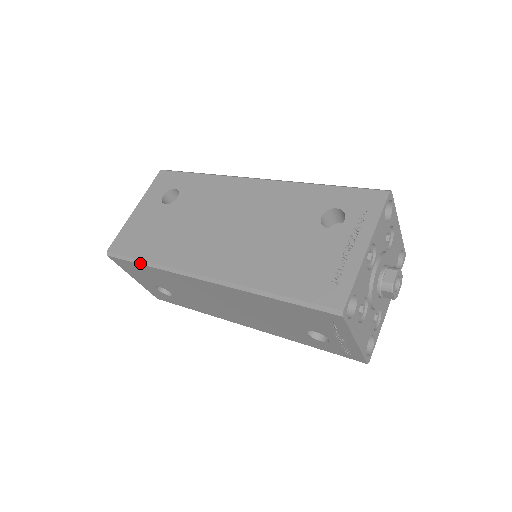
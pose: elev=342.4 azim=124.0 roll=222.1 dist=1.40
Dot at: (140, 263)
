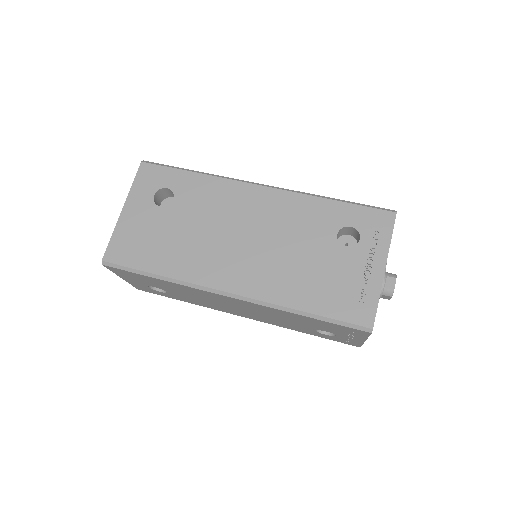
Dot at: (148, 276)
